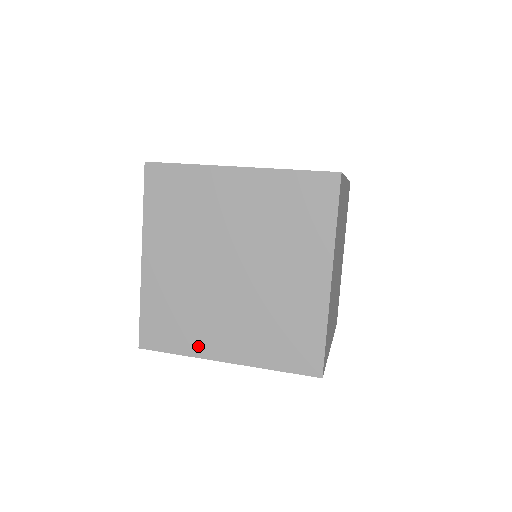
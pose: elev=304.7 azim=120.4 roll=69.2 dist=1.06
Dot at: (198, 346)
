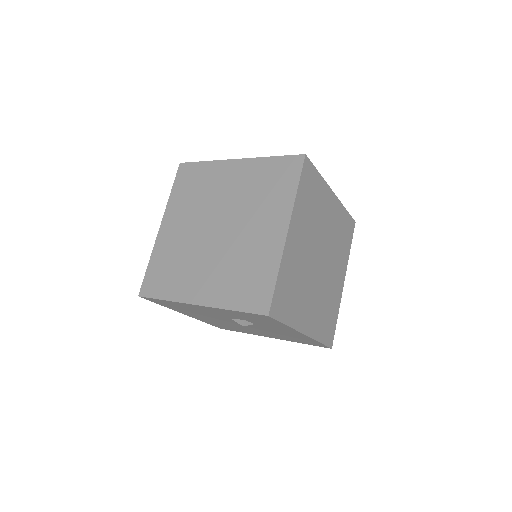
Dot at: (180, 292)
